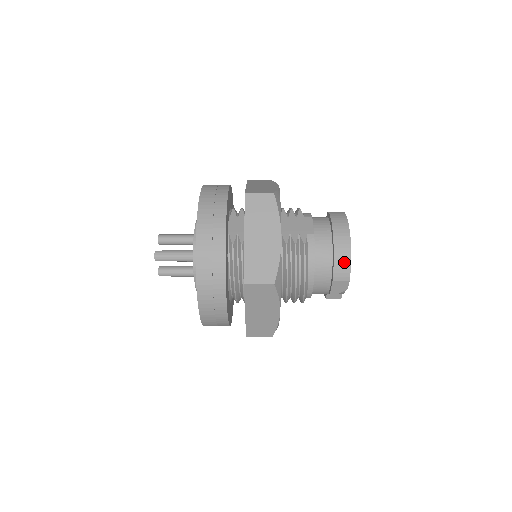
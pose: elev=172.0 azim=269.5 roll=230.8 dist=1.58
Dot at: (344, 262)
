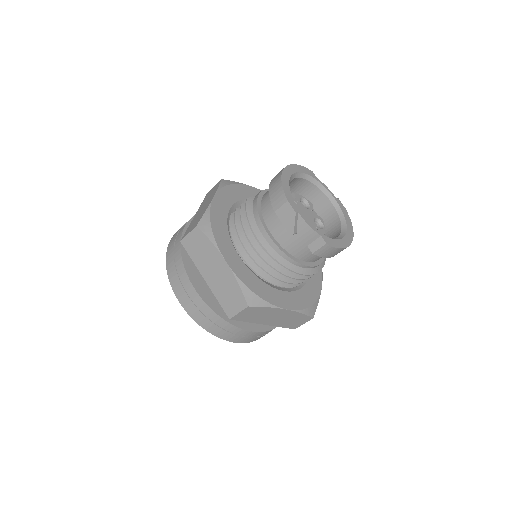
Dot at: (277, 188)
